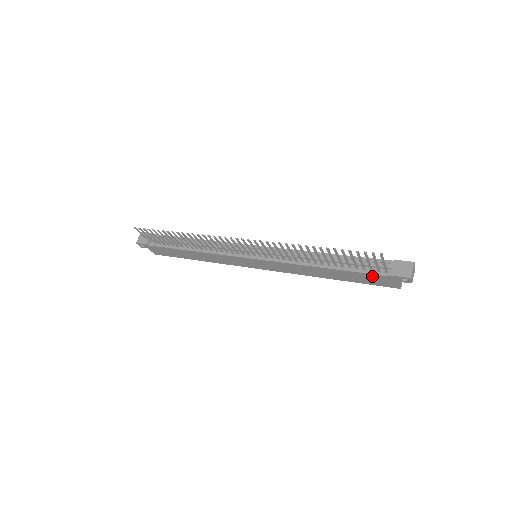
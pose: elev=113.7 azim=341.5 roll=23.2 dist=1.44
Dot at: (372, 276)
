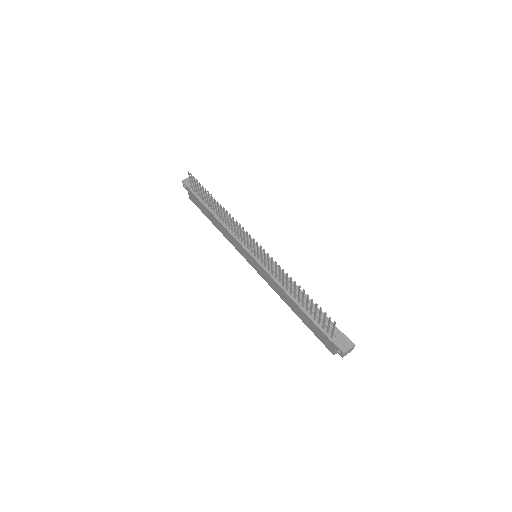
Dot at: (321, 332)
